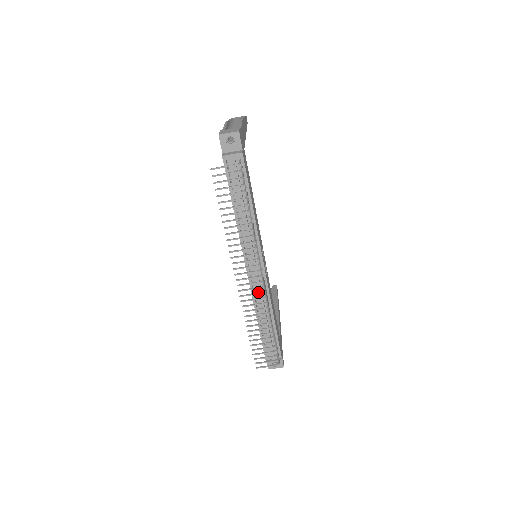
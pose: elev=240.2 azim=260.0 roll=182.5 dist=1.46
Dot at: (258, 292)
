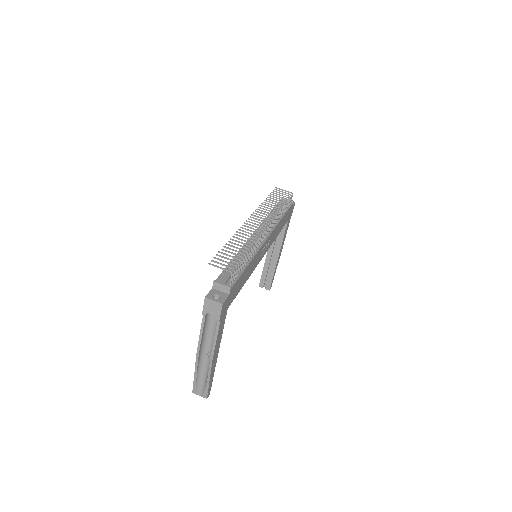
Dot at: (253, 242)
